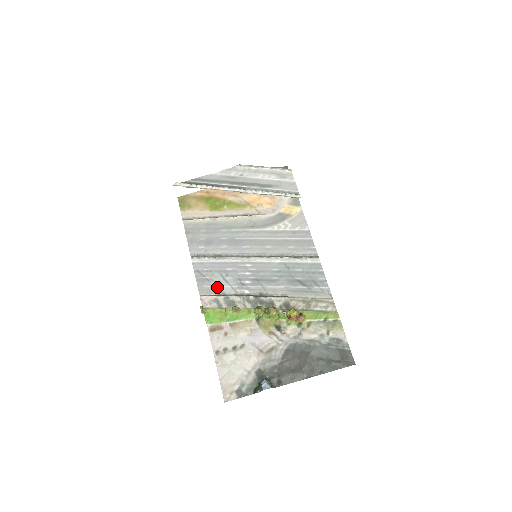
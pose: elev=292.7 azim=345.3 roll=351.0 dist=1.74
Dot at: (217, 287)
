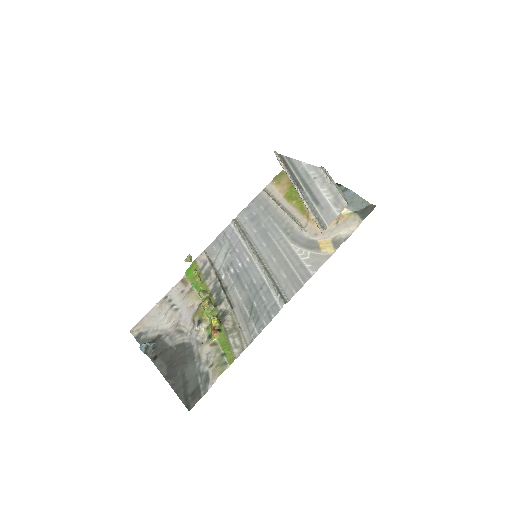
Dot at: (217, 255)
